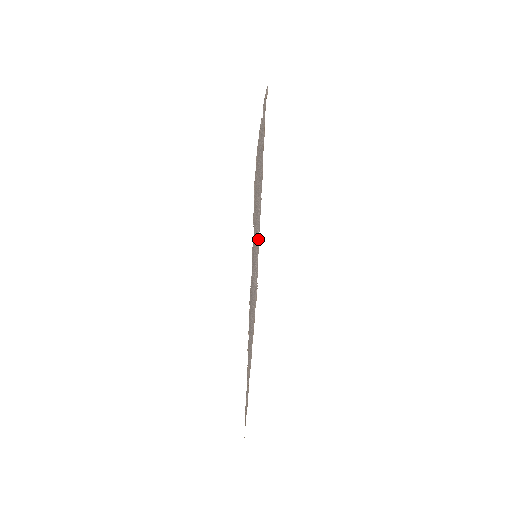
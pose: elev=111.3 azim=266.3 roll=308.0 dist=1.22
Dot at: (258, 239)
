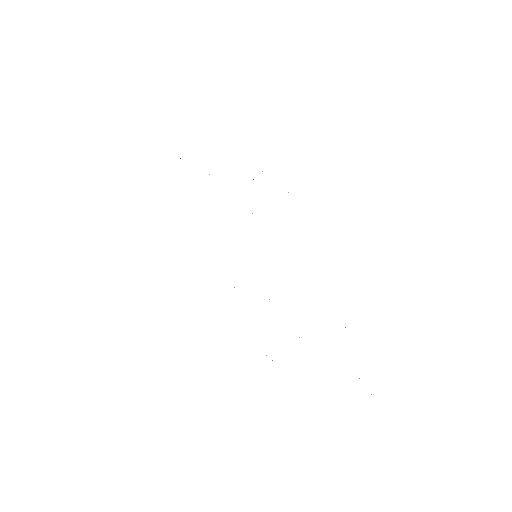
Dot at: occluded
